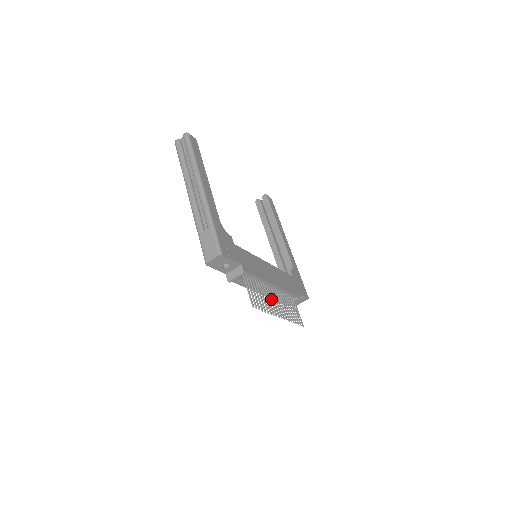
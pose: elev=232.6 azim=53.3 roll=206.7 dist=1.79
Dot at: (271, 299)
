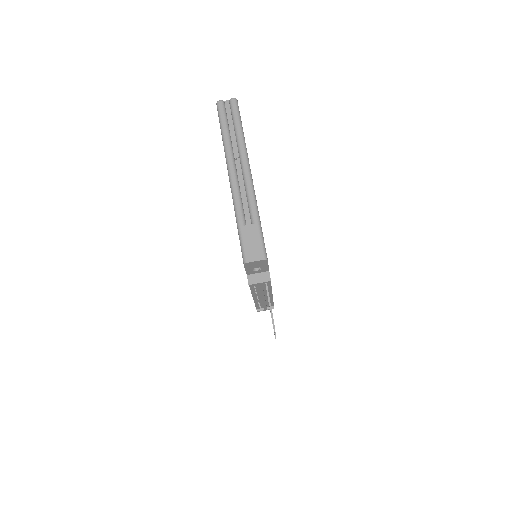
Dot at: occluded
